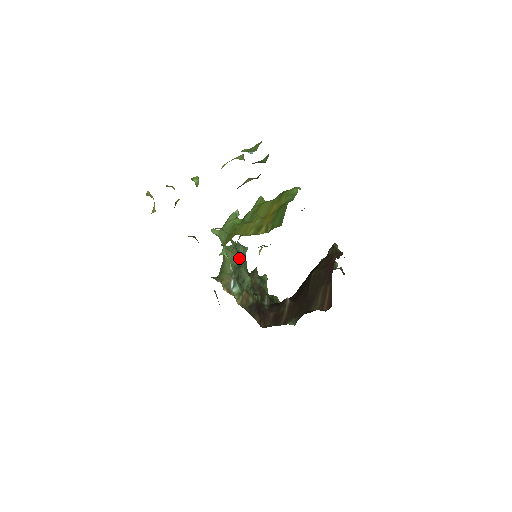
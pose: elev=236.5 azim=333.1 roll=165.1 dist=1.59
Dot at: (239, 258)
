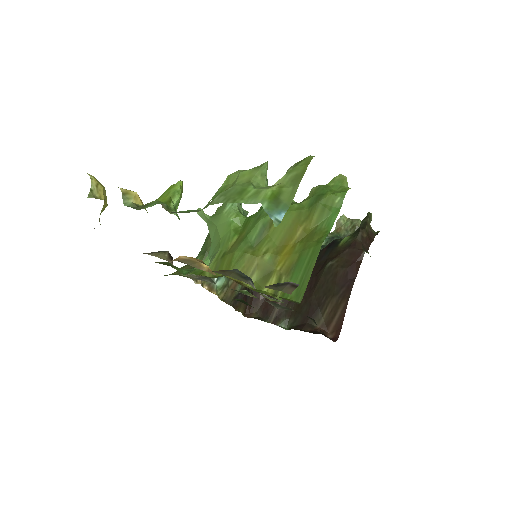
Dot at: occluded
